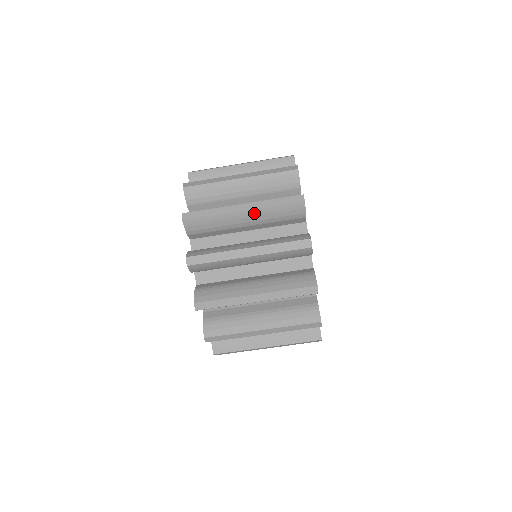
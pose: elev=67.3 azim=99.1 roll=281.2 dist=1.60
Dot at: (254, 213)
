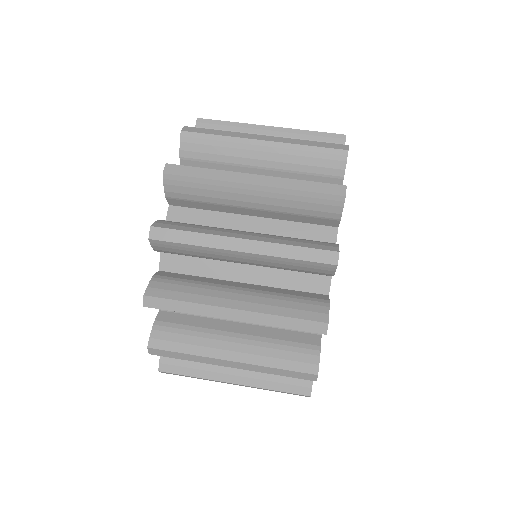
Dot at: (267, 192)
